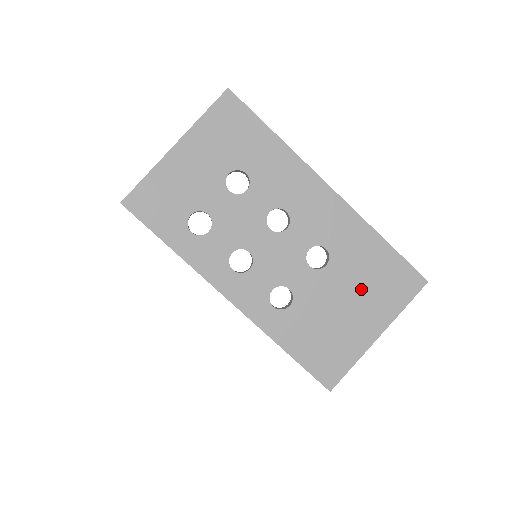
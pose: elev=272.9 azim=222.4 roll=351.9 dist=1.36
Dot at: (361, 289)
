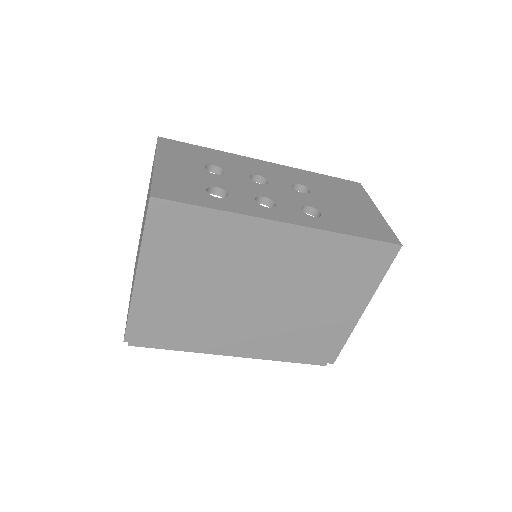
Dot at: (340, 195)
